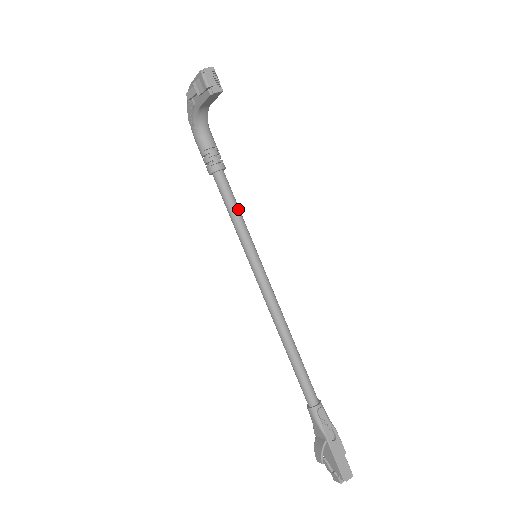
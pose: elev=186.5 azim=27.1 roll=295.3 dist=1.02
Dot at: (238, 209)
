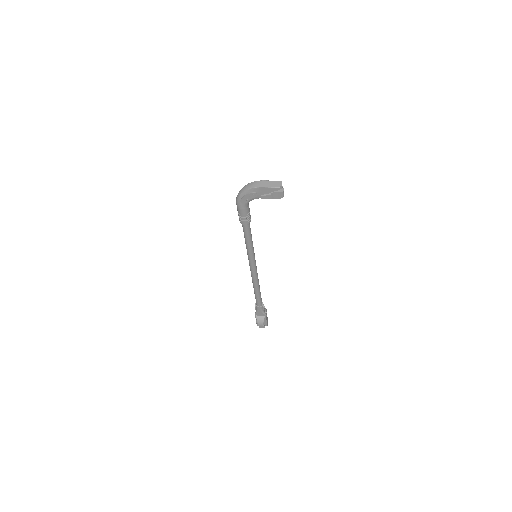
Dot at: occluded
